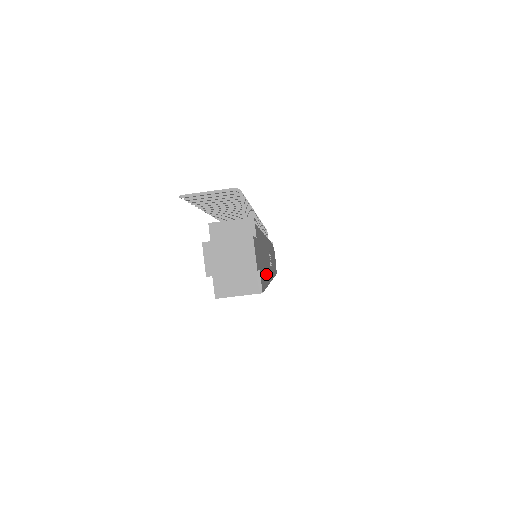
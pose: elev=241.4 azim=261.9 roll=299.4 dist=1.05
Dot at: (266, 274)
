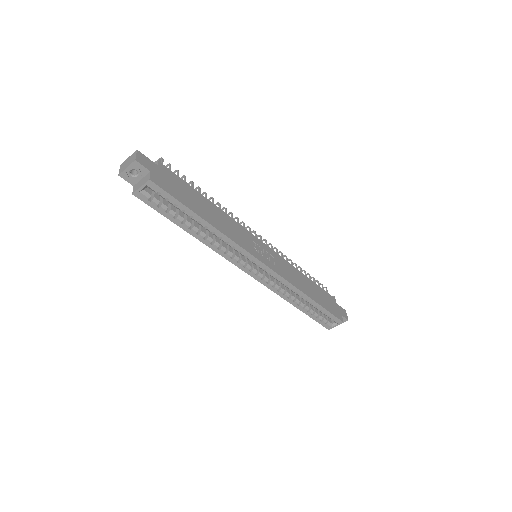
Dot at: (200, 212)
